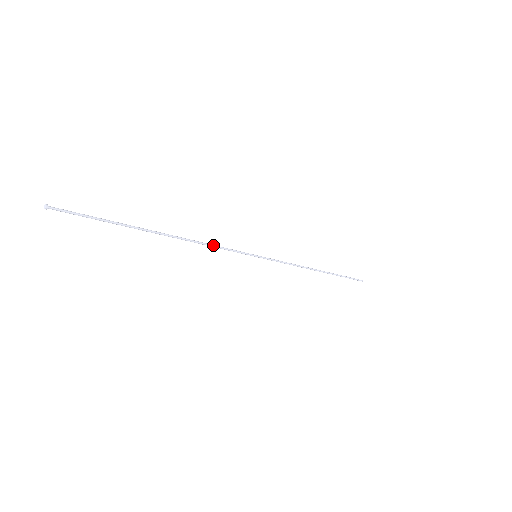
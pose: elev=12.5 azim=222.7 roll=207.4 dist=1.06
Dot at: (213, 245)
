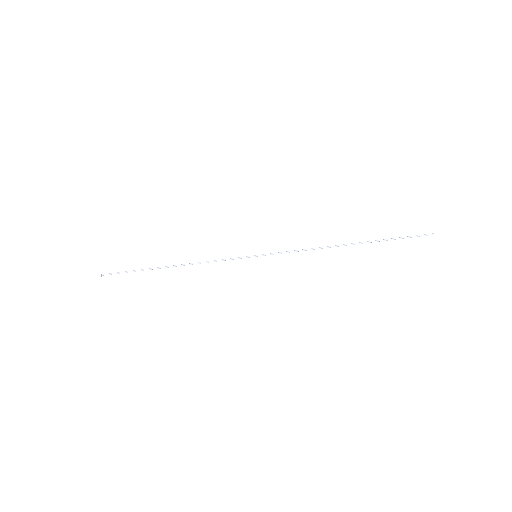
Dot at: (211, 261)
